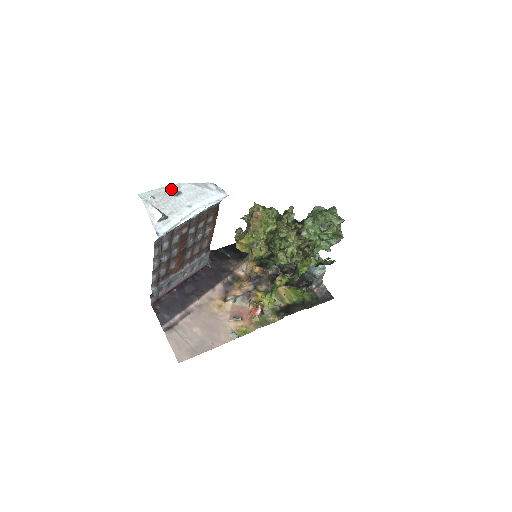
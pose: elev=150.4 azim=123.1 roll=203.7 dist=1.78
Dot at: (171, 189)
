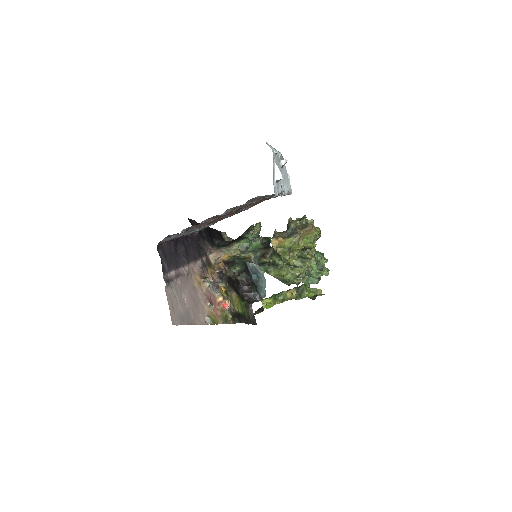
Dot at: (281, 157)
